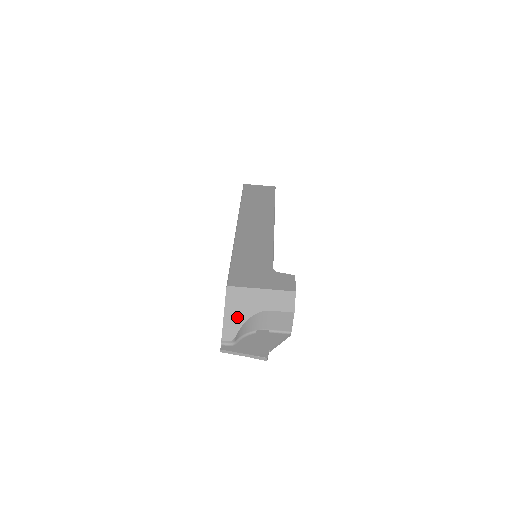
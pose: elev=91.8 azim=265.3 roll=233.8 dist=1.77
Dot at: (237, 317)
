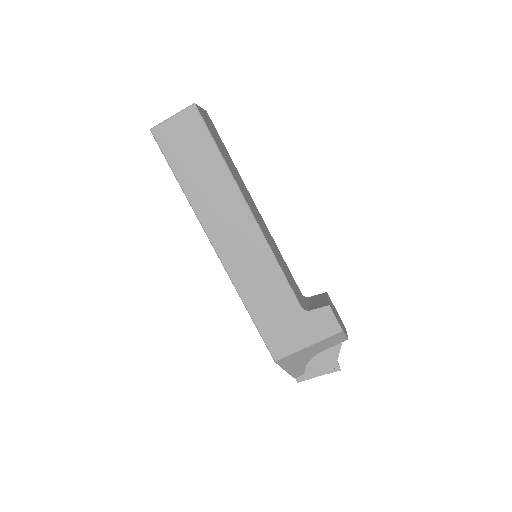
Dot at: (298, 366)
